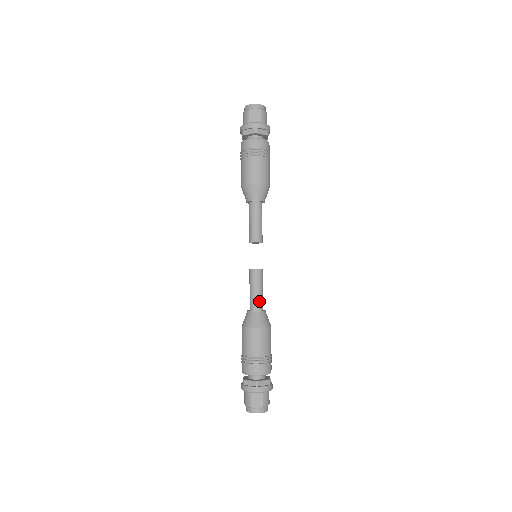
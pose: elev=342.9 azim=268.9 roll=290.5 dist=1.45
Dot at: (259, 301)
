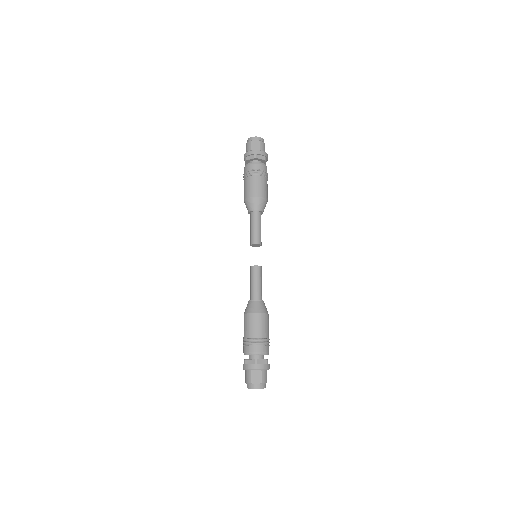
Dot at: (258, 292)
